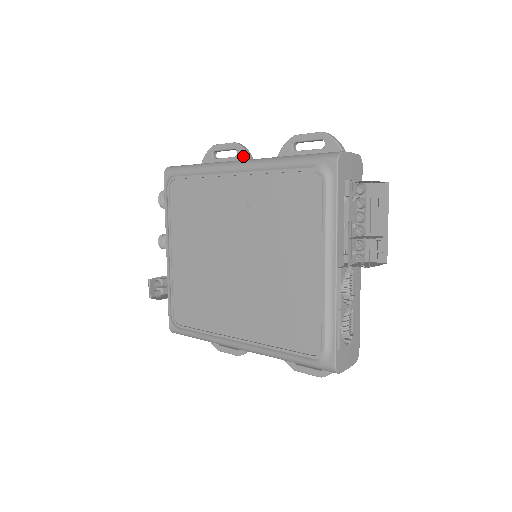
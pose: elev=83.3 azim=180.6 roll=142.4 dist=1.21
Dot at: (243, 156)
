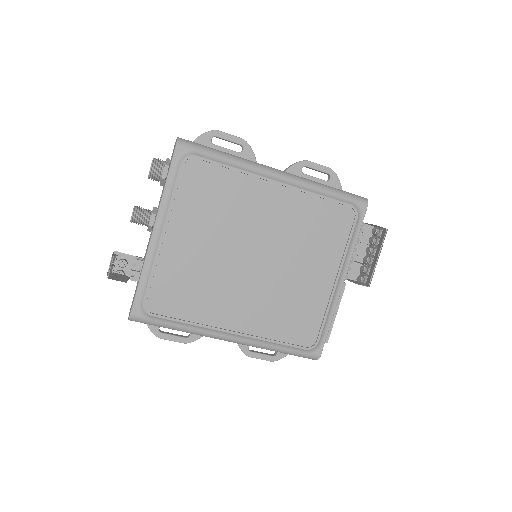
Dot at: (250, 156)
